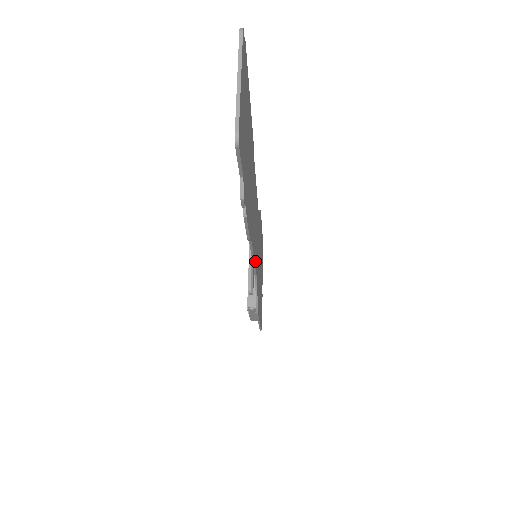
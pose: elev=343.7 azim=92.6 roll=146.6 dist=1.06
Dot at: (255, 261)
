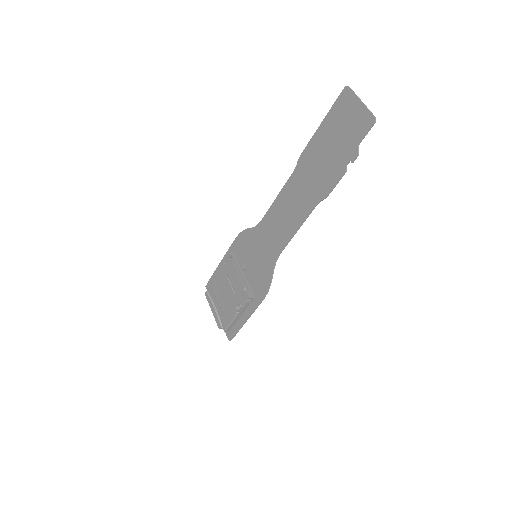
Dot at: (293, 235)
